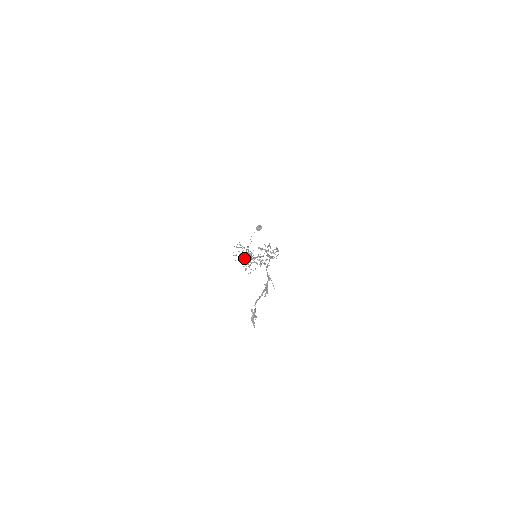
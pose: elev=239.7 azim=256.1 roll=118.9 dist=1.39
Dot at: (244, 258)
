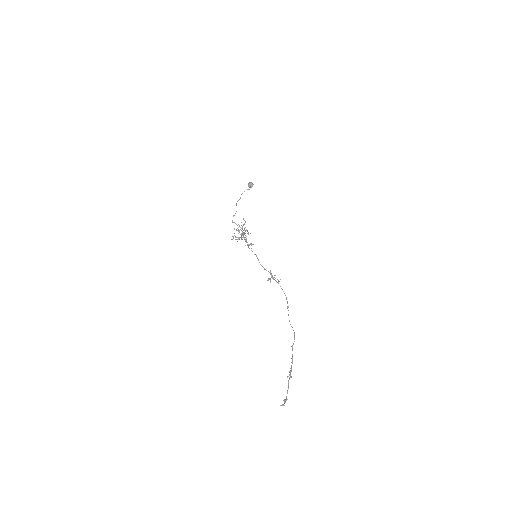
Dot at: occluded
